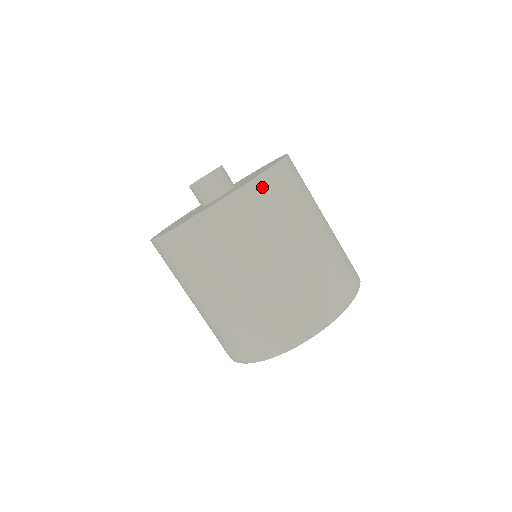
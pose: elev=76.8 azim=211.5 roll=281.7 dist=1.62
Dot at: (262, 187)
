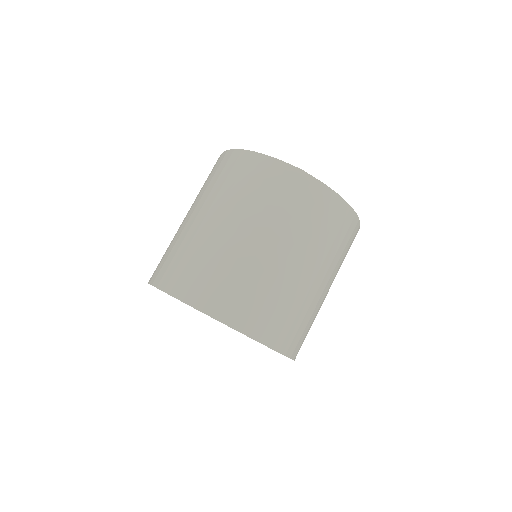
Dot at: occluded
